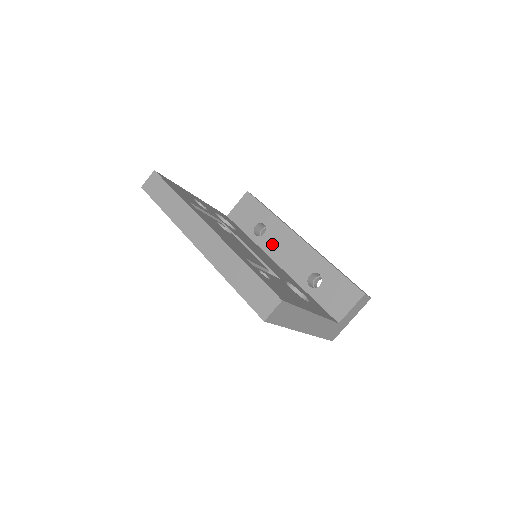
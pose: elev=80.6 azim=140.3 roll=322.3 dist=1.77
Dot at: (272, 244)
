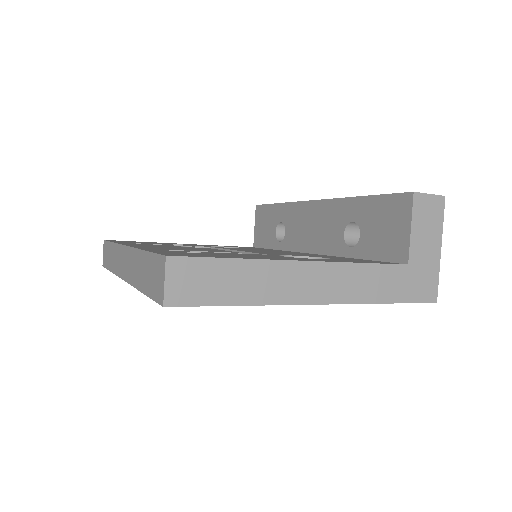
Dot at: (296, 236)
